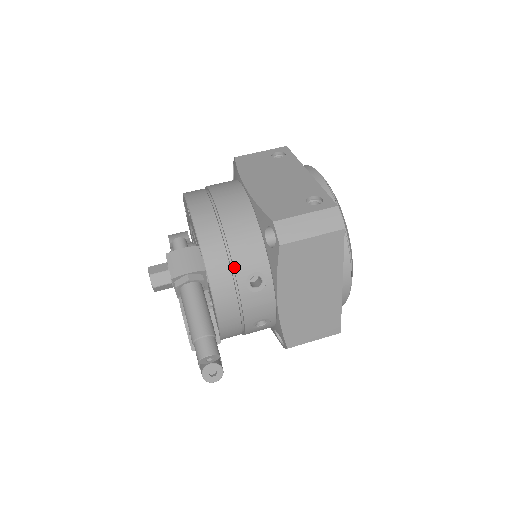
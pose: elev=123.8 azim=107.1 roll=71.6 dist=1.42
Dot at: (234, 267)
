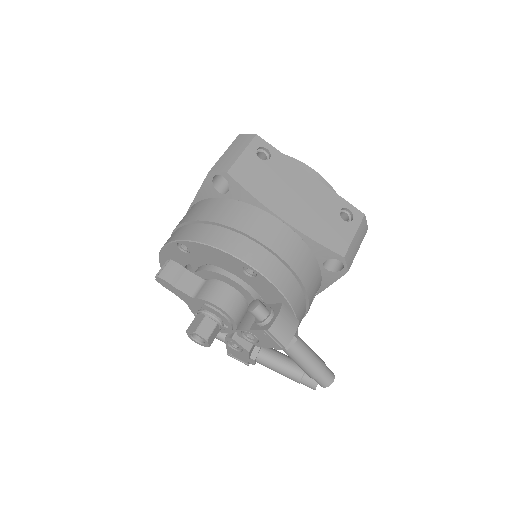
Dot at: (309, 301)
